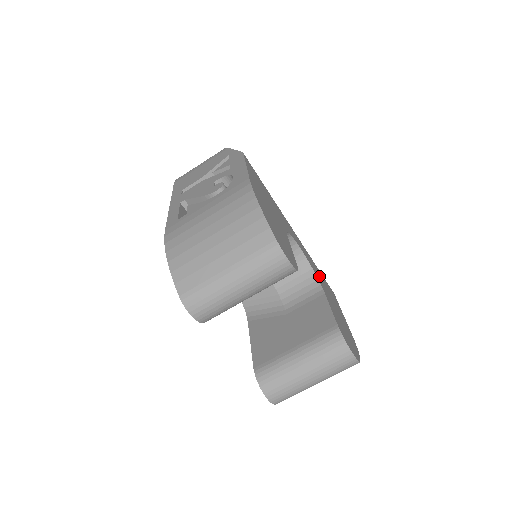
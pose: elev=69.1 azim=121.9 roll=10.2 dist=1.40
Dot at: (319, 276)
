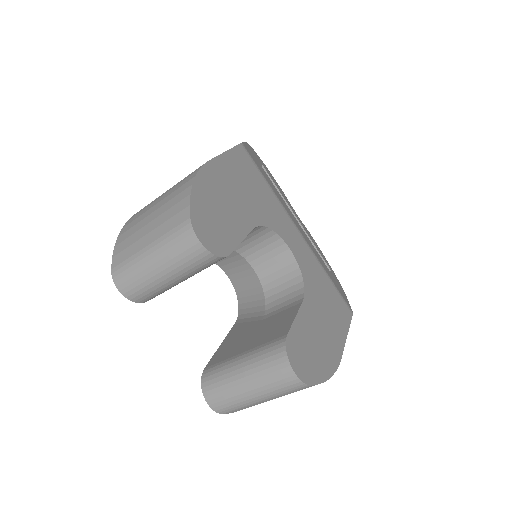
Dot at: (317, 286)
